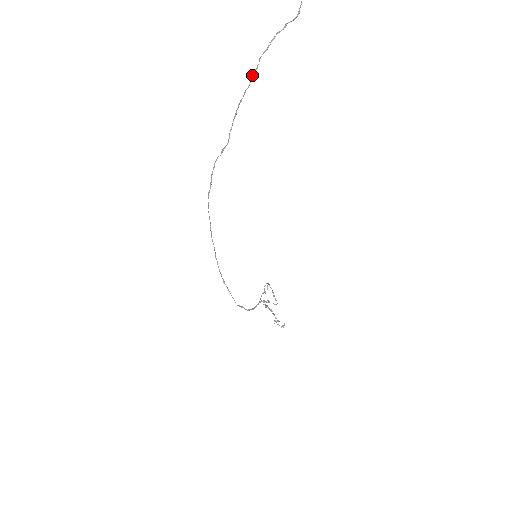
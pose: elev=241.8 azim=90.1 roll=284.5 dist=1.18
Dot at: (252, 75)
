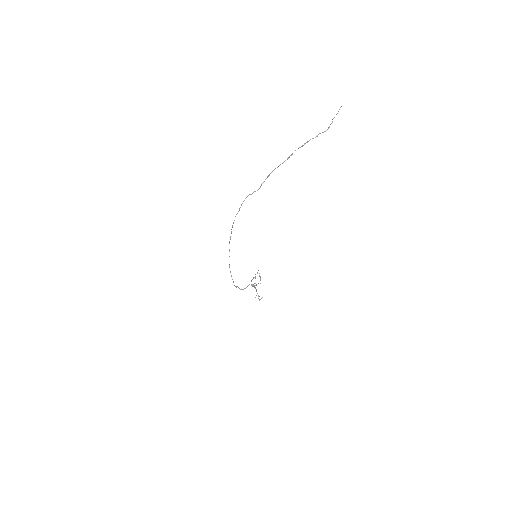
Dot at: (287, 158)
